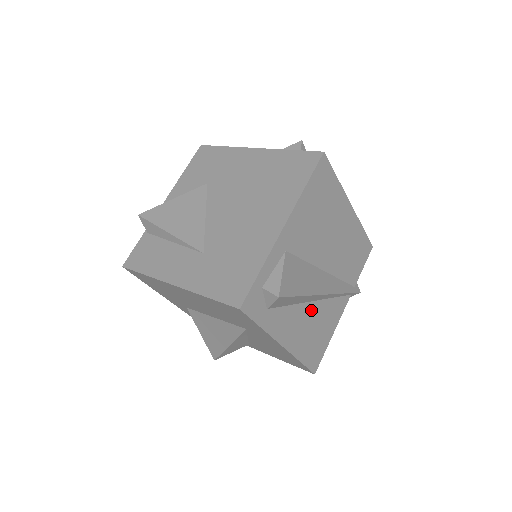
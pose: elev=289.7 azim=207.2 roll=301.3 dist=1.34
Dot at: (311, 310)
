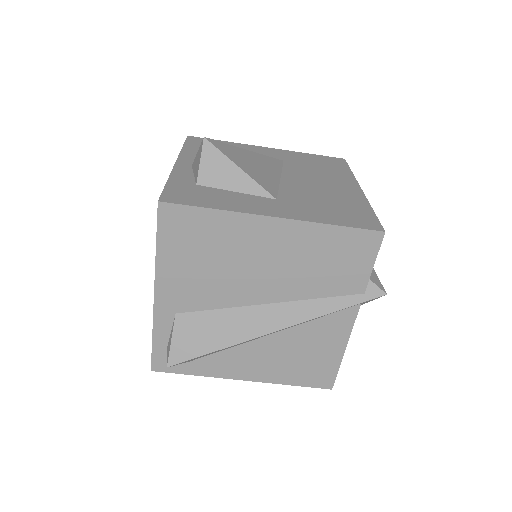
Dot at: (272, 342)
